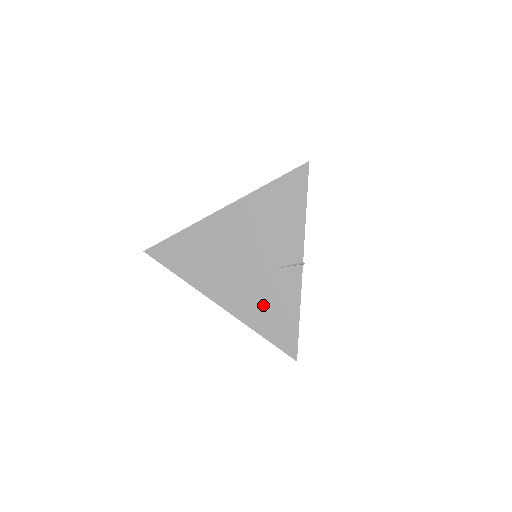
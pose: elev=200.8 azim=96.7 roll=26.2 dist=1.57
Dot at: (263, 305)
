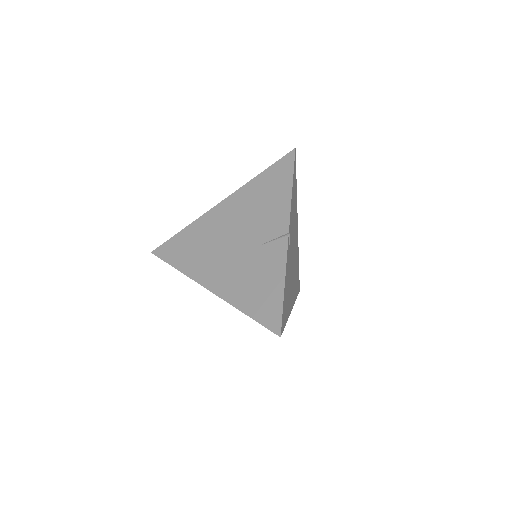
Dot at: (249, 282)
